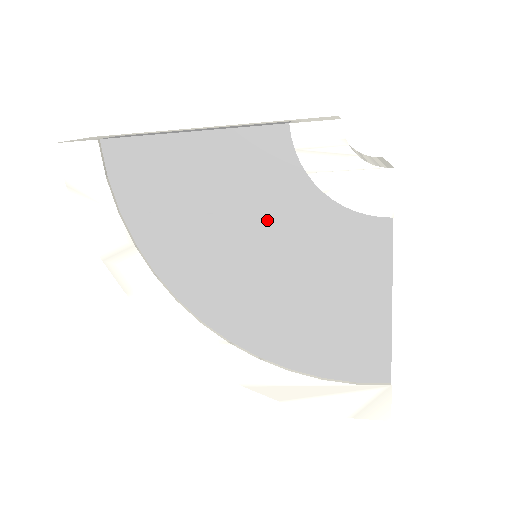
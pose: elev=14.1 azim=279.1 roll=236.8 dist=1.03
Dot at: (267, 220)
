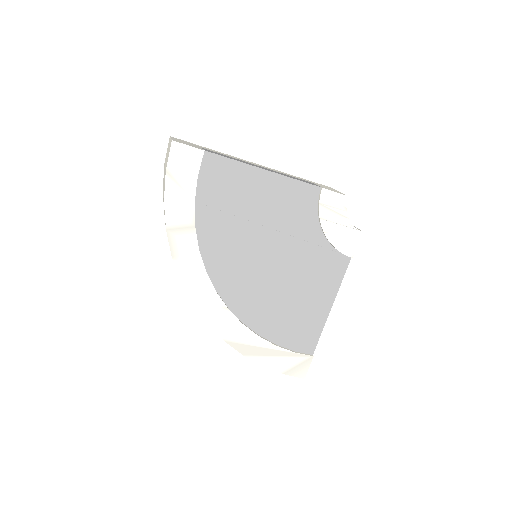
Dot at: (286, 237)
